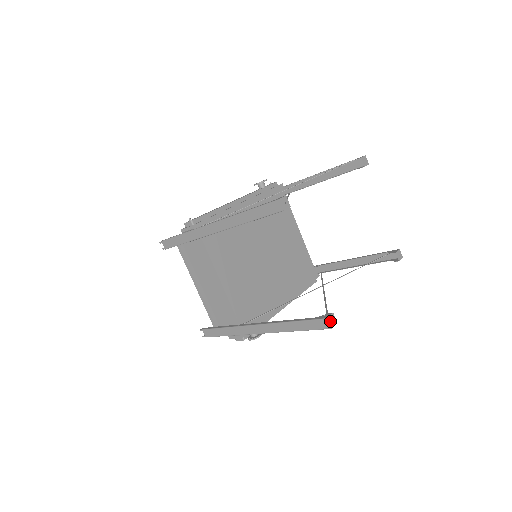
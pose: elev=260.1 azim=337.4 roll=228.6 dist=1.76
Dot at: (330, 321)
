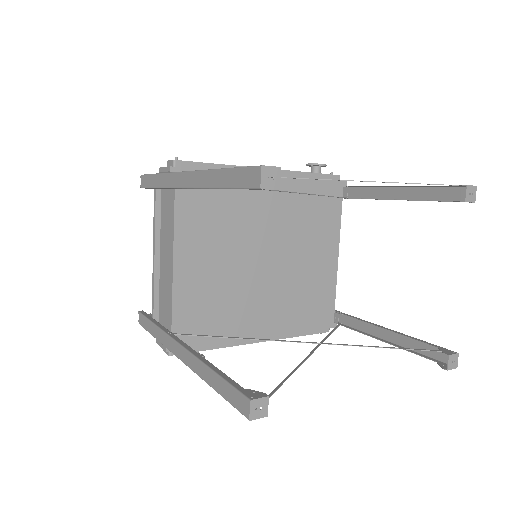
Dot at: (254, 407)
